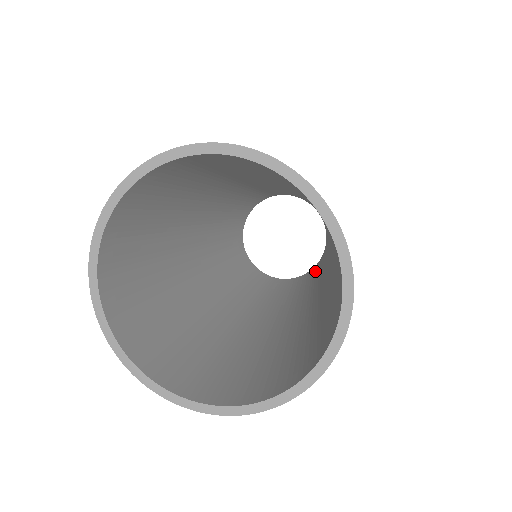
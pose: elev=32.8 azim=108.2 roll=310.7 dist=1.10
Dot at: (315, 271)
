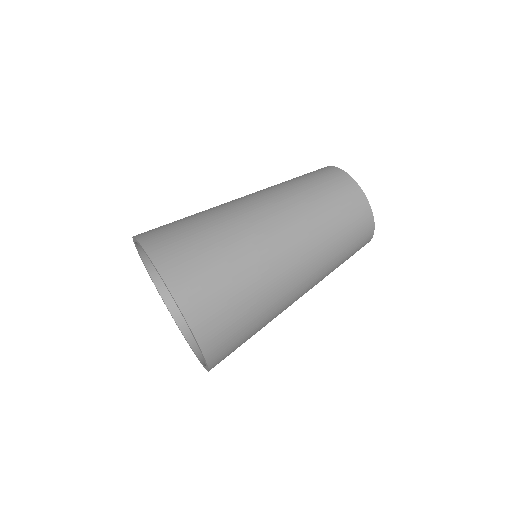
Dot at: occluded
